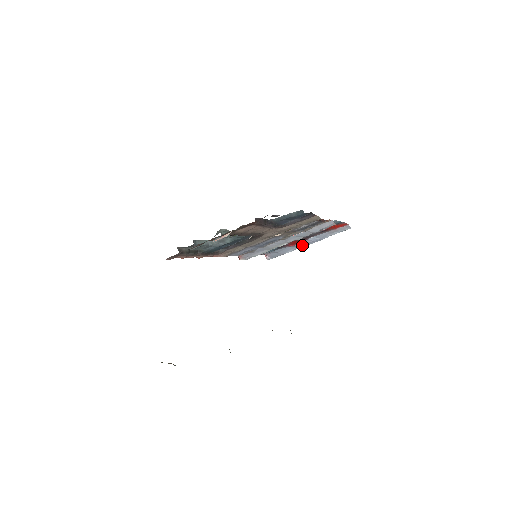
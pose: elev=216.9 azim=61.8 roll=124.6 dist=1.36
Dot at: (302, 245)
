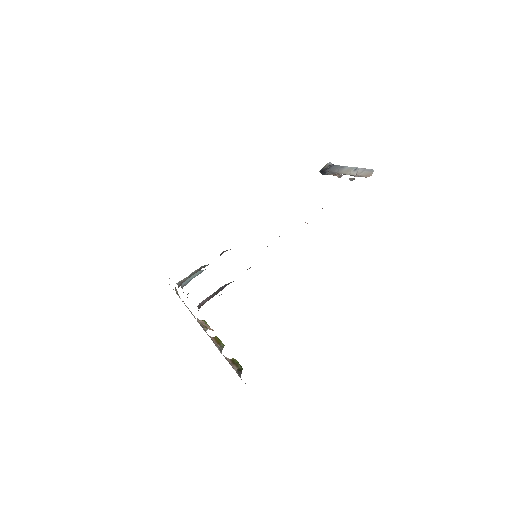
Dot at: occluded
